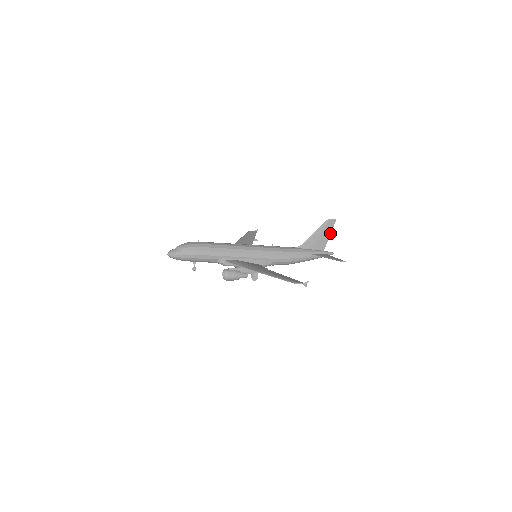
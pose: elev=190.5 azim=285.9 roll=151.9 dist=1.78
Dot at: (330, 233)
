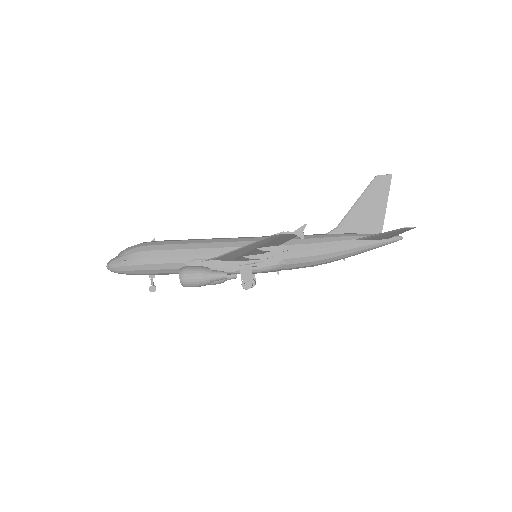
Dot at: (386, 200)
